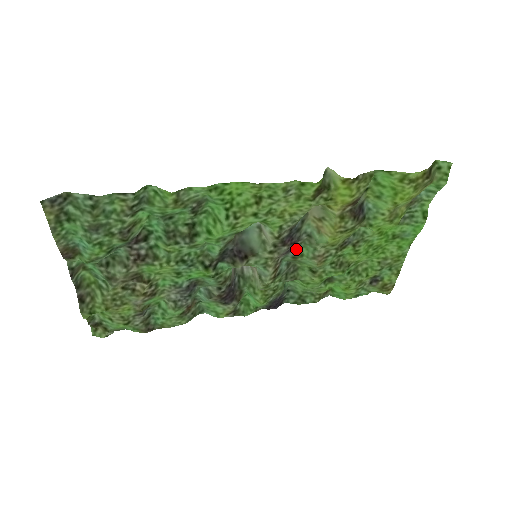
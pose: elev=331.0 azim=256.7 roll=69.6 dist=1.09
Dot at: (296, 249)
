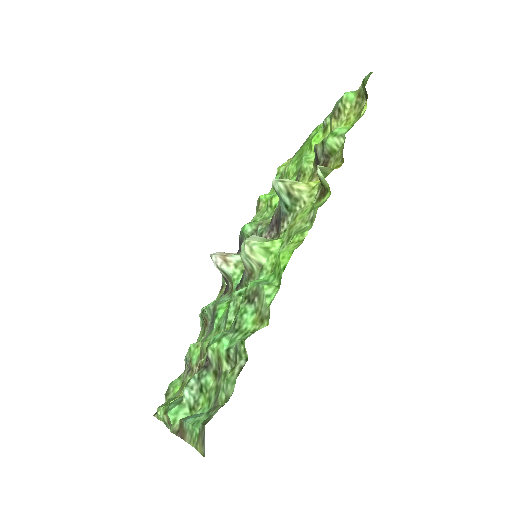
Dot at: (271, 219)
